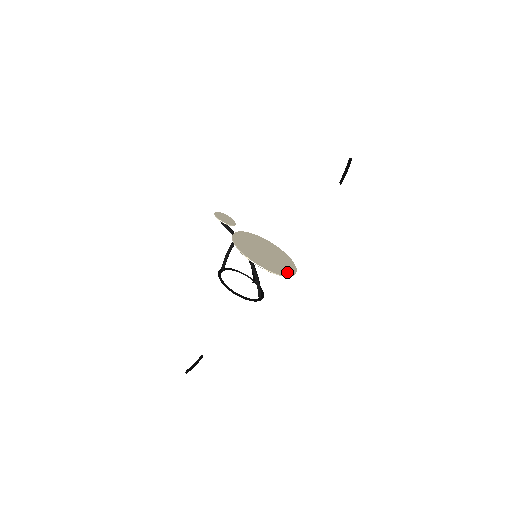
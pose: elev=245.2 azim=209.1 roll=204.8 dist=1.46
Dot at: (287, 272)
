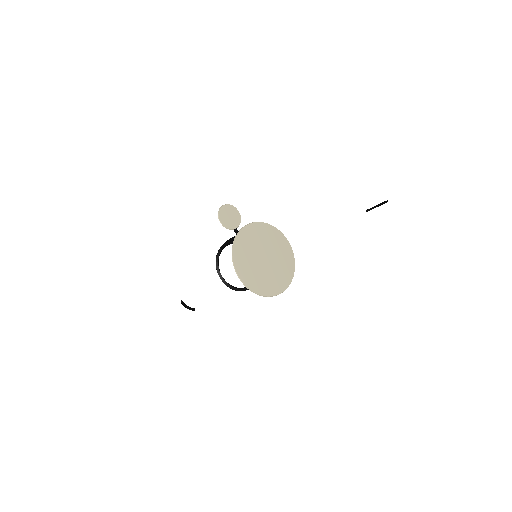
Dot at: (281, 286)
